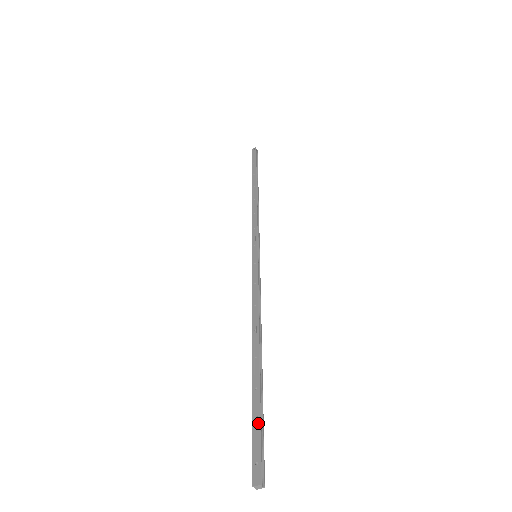
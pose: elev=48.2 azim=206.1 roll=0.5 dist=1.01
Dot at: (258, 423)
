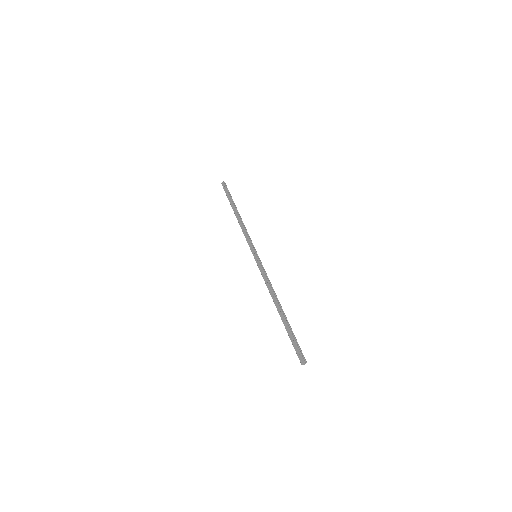
Dot at: (293, 339)
